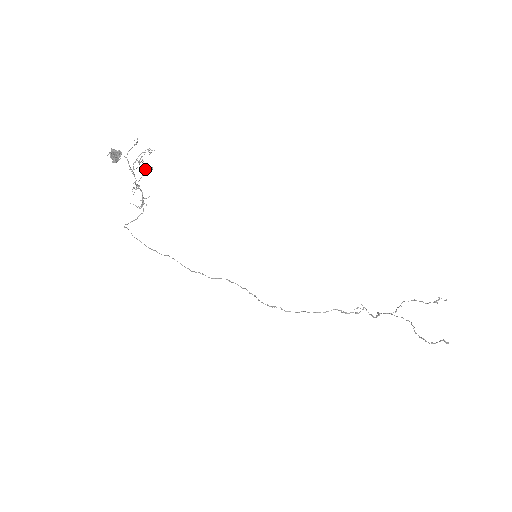
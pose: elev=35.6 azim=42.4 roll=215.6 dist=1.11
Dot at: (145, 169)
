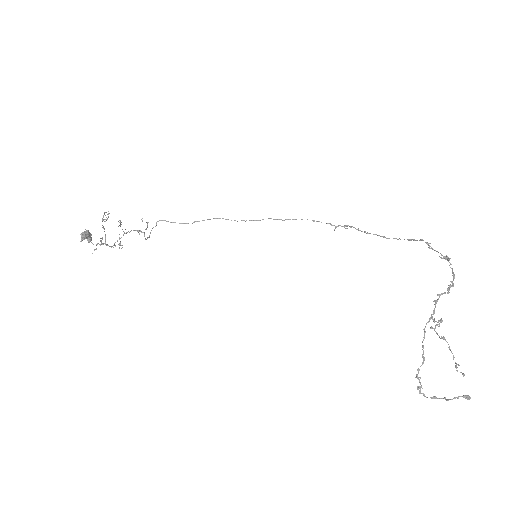
Dot at: occluded
